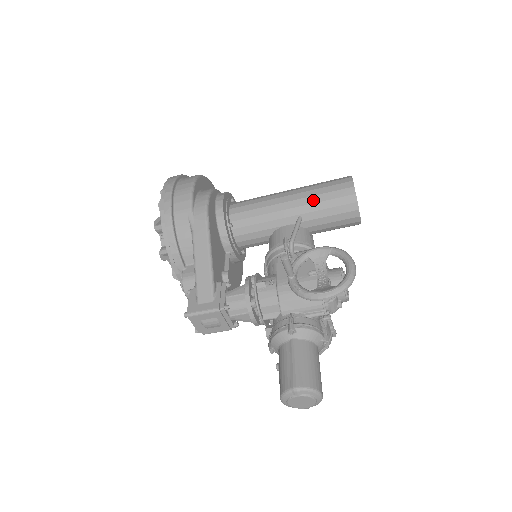
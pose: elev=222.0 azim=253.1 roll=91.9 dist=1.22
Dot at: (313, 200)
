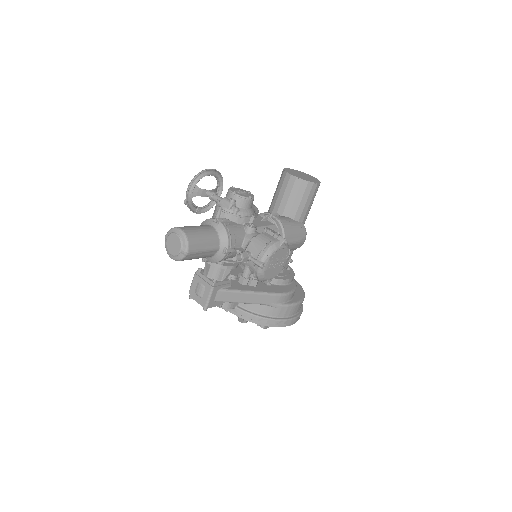
Dot at: occluded
